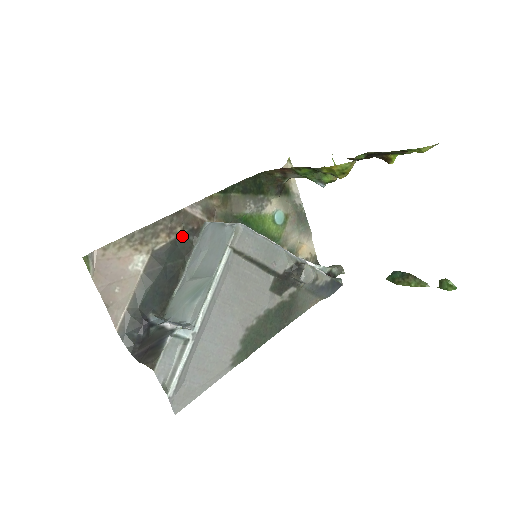
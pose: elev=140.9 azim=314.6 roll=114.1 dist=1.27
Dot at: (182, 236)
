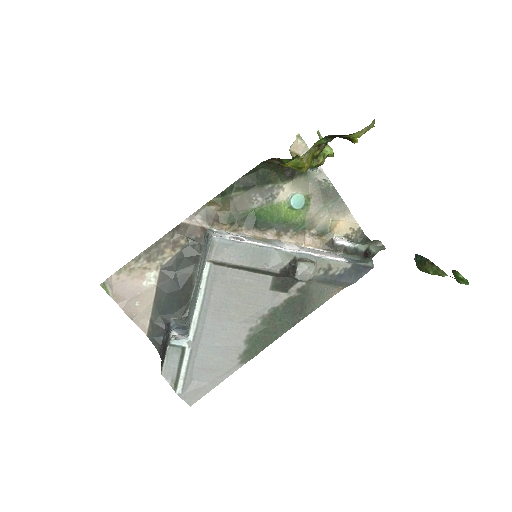
Dot at: (187, 247)
